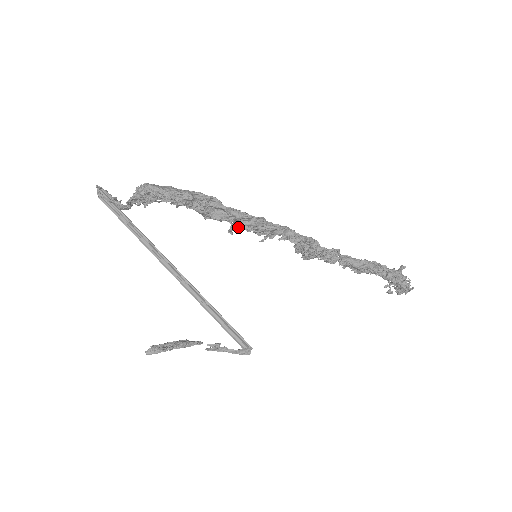
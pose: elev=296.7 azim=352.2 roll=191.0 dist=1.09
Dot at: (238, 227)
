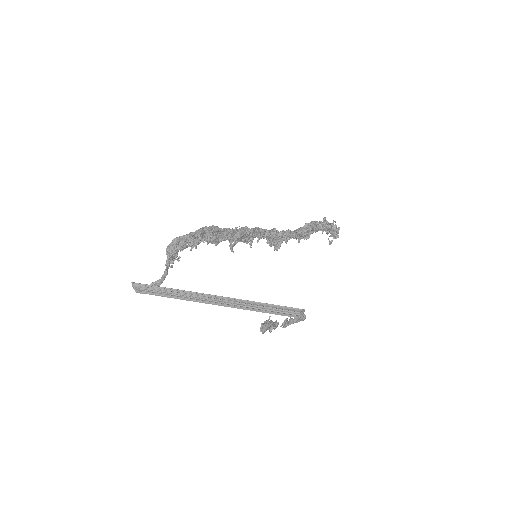
Dot at: (235, 240)
